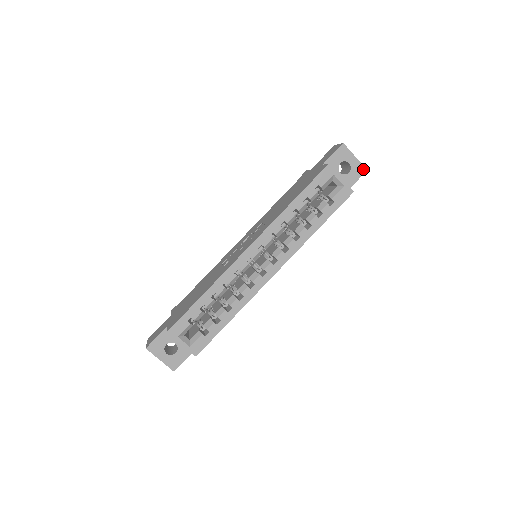
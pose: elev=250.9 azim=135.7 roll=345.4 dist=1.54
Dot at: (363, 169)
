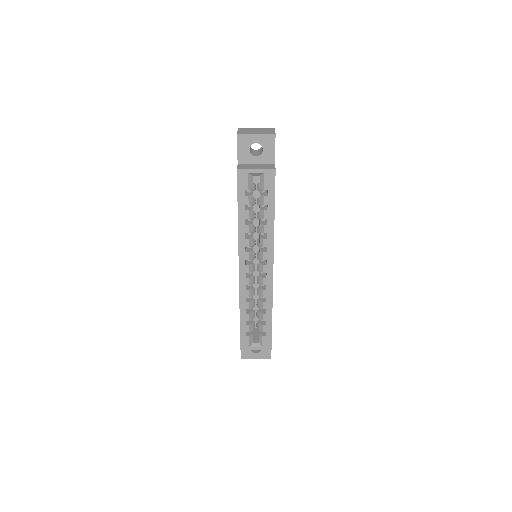
Dot at: (271, 136)
